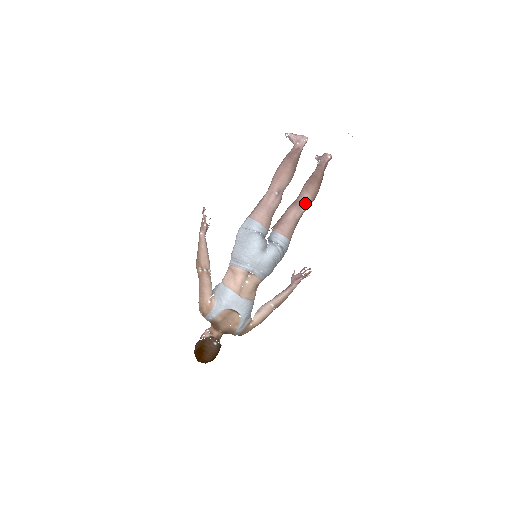
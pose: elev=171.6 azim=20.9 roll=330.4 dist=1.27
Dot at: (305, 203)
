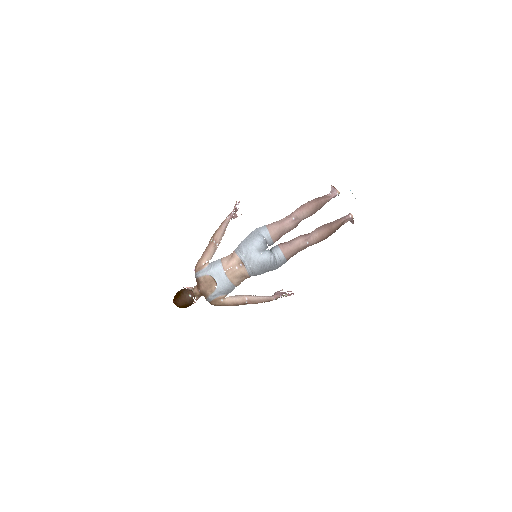
Dot at: (312, 238)
